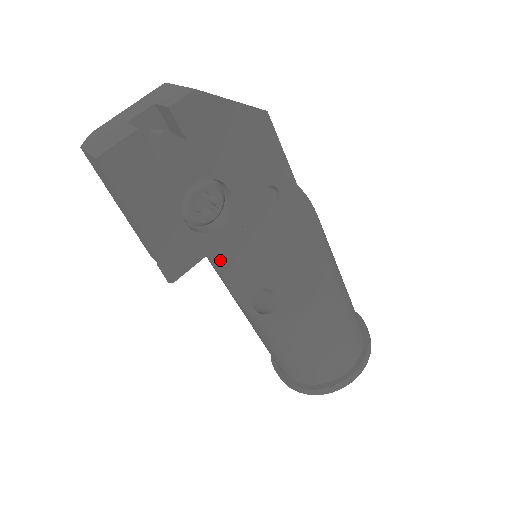
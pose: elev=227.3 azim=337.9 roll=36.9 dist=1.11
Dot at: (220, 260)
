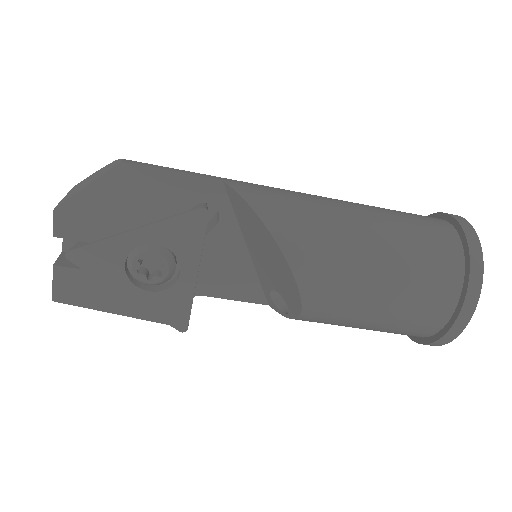
Dot at: (213, 290)
